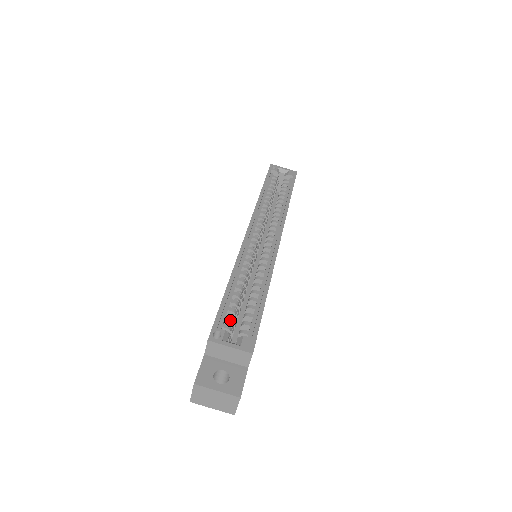
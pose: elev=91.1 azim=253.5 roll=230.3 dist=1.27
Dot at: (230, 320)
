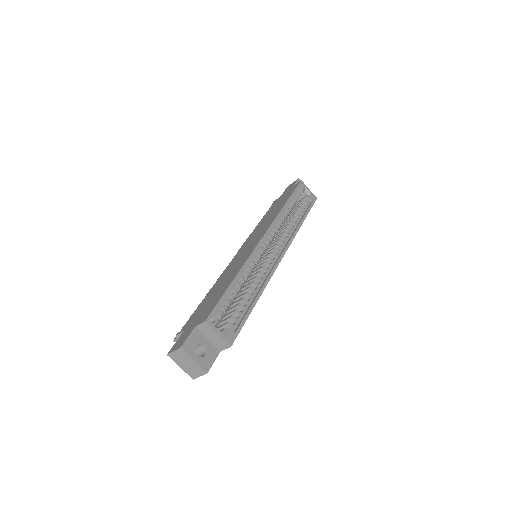
Dot at: (224, 310)
